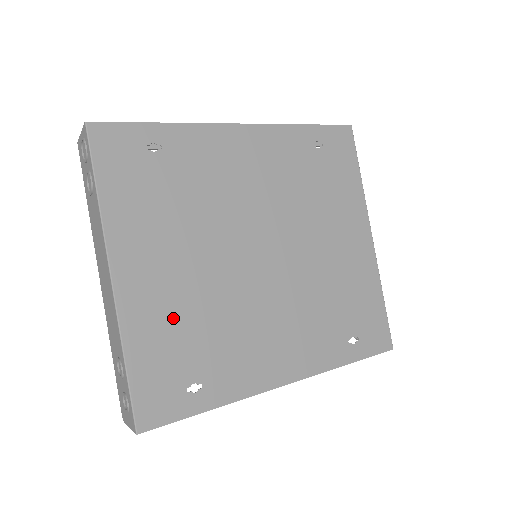
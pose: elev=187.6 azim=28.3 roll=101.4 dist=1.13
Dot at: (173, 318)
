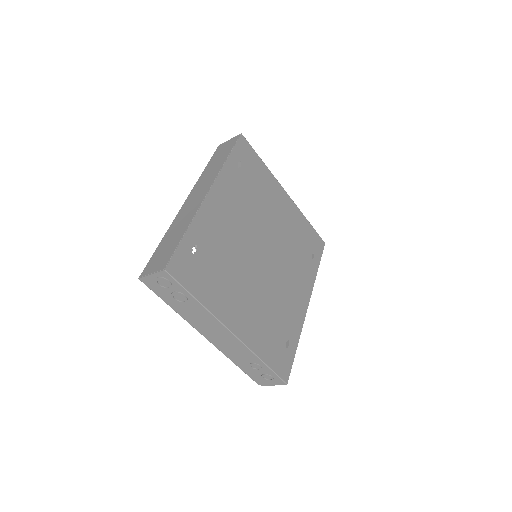
Dot at: (262, 324)
